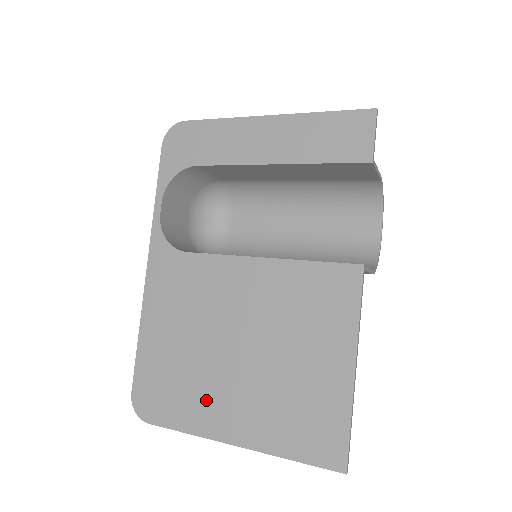
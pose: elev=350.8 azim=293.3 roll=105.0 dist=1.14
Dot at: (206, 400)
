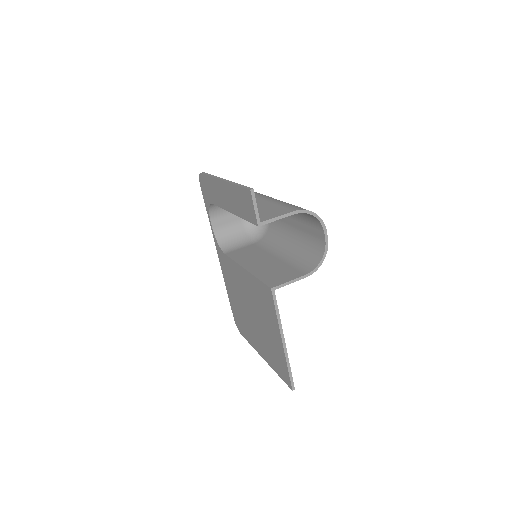
Dot at: (251, 333)
